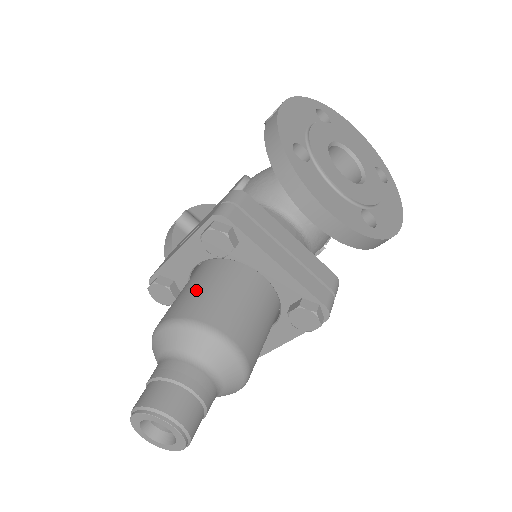
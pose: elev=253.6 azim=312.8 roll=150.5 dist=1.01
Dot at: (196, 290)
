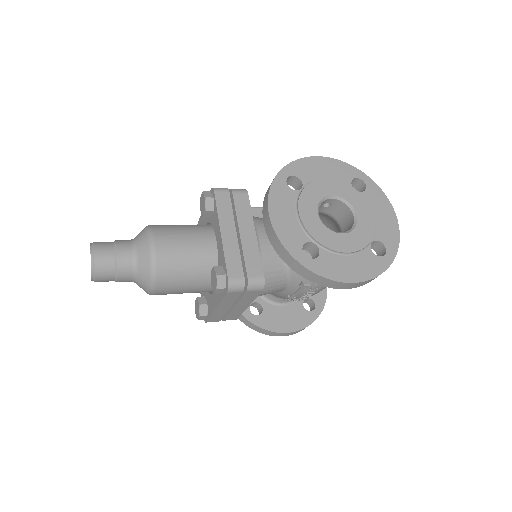
Dot at: occluded
